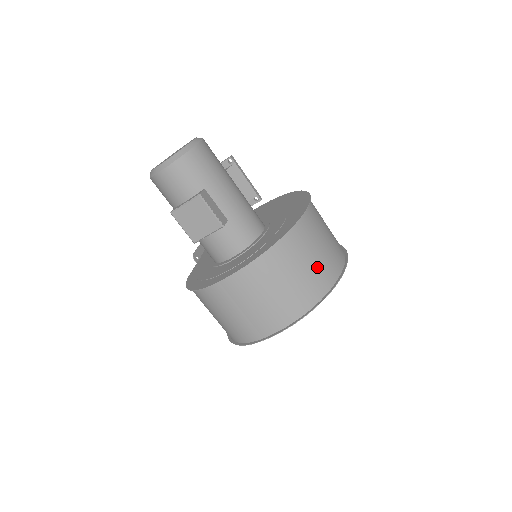
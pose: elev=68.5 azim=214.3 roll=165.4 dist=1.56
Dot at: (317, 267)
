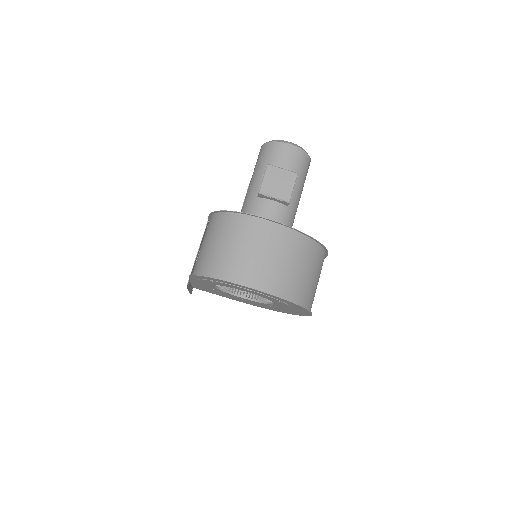
Dot at: (311, 286)
